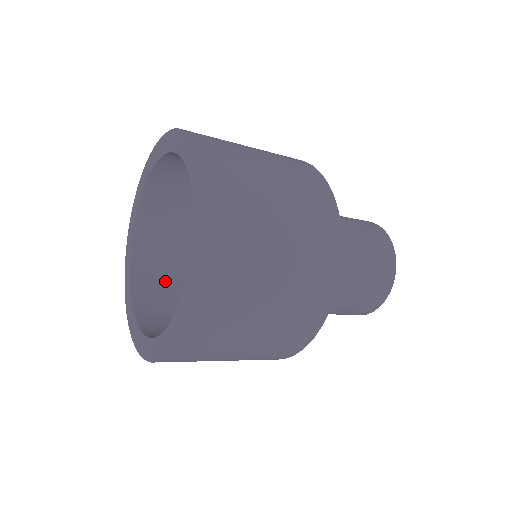
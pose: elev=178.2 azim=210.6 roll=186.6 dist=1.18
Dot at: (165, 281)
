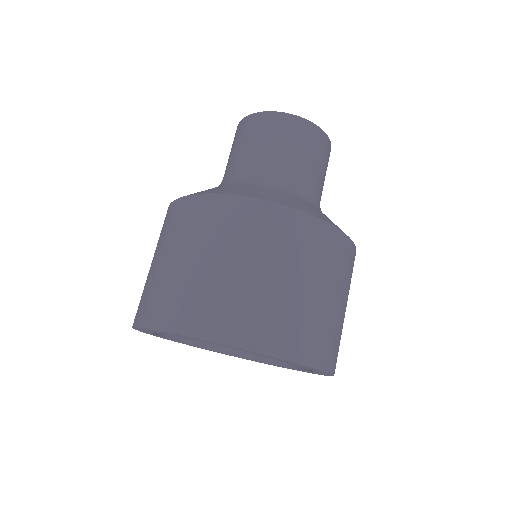
Dot at: occluded
